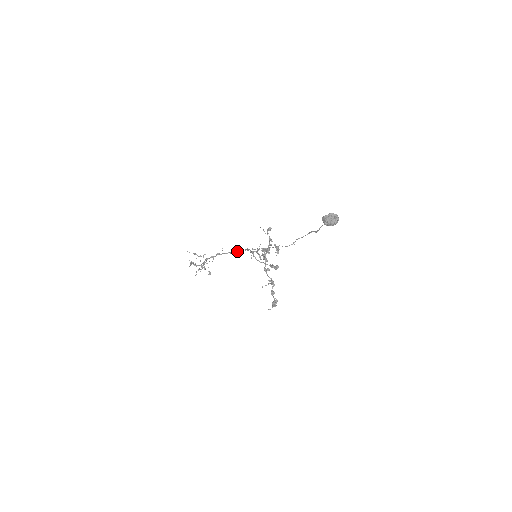
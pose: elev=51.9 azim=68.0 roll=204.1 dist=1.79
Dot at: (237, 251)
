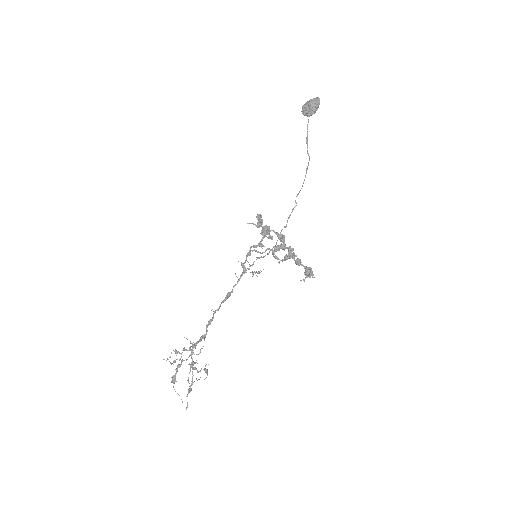
Dot at: (232, 291)
